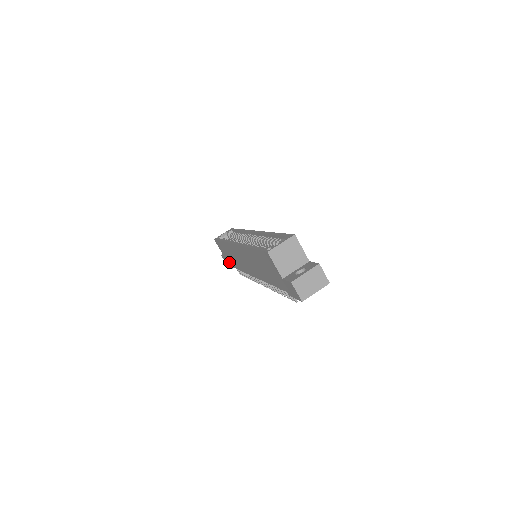
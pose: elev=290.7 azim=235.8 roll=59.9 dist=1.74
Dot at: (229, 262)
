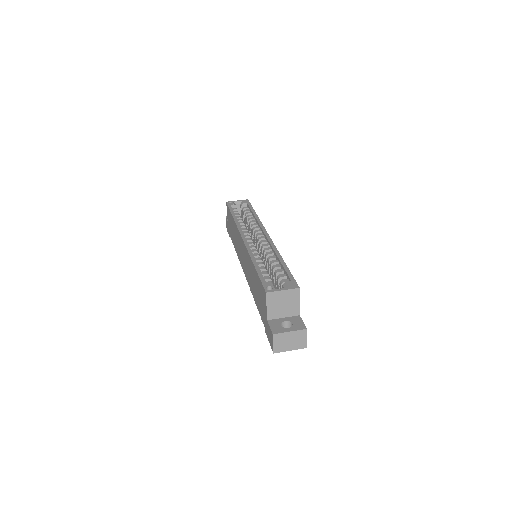
Dot at: occluded
